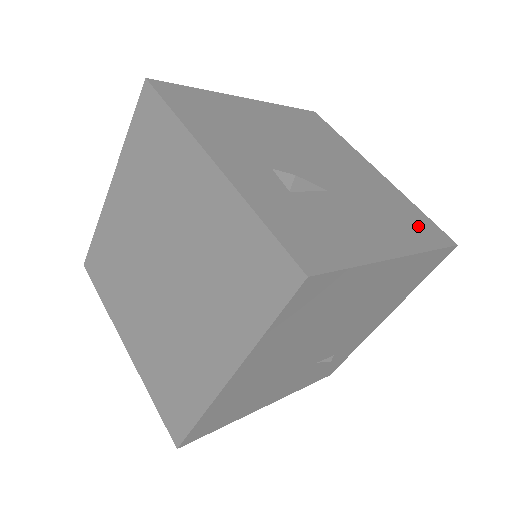
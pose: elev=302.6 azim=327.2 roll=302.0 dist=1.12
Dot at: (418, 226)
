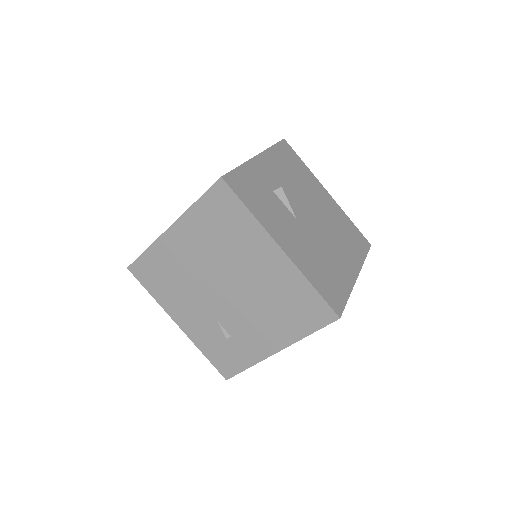
Dot at: (327, 284)
